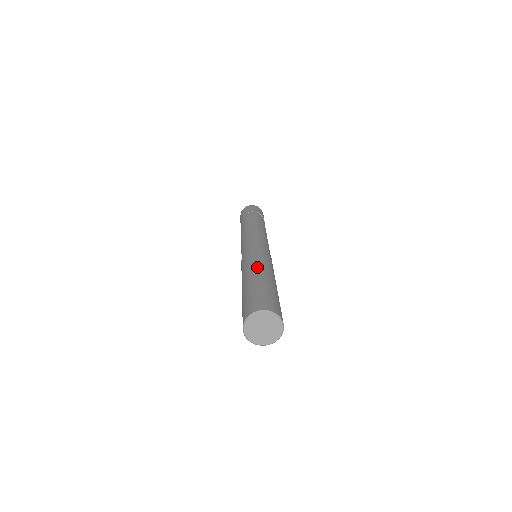
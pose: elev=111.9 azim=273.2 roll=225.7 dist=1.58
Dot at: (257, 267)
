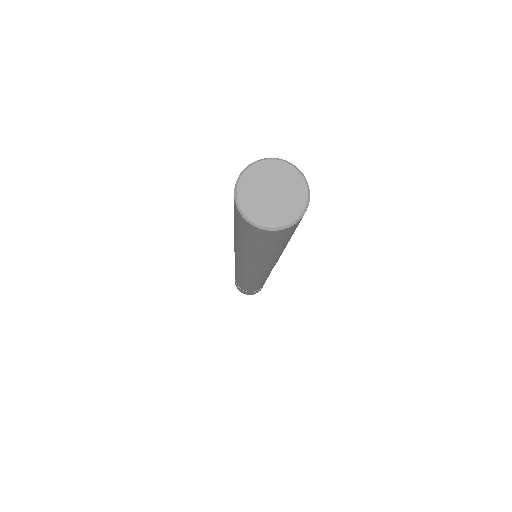
Dot at: occluded
